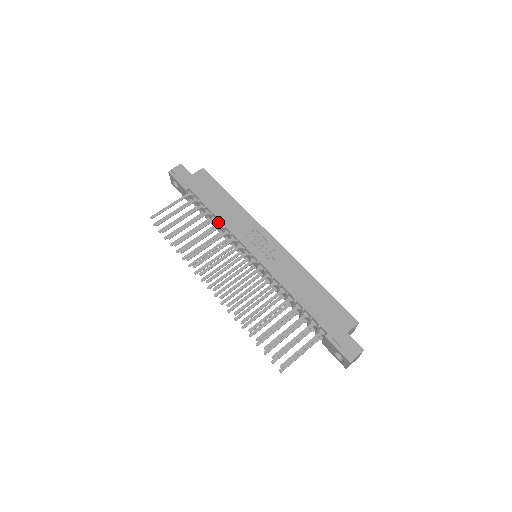
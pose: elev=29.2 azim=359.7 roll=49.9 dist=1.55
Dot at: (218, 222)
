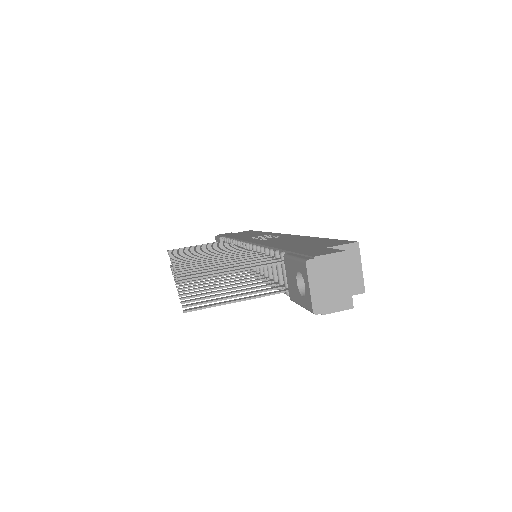
Dot at: (232, 243)
